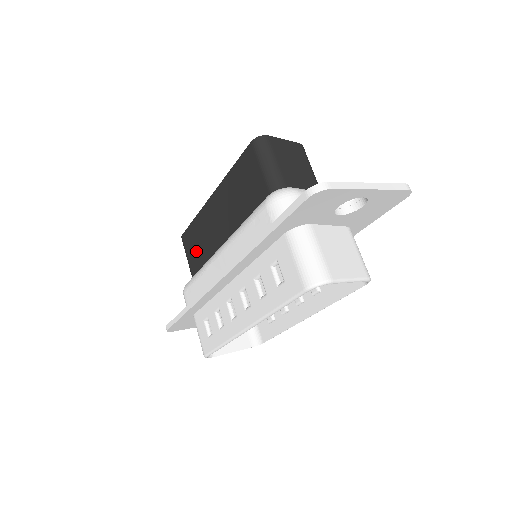
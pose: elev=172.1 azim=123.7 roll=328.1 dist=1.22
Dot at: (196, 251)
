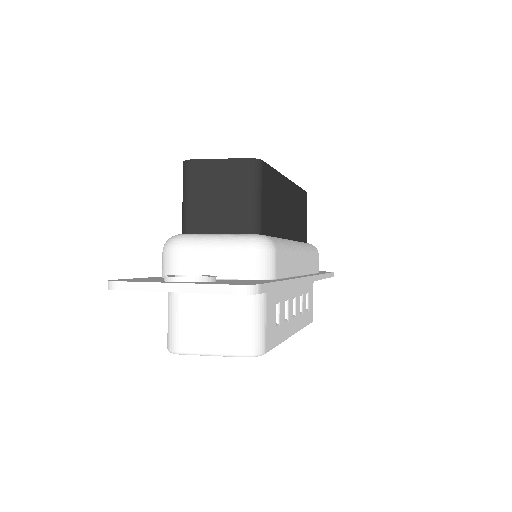
Dot at: occluded
